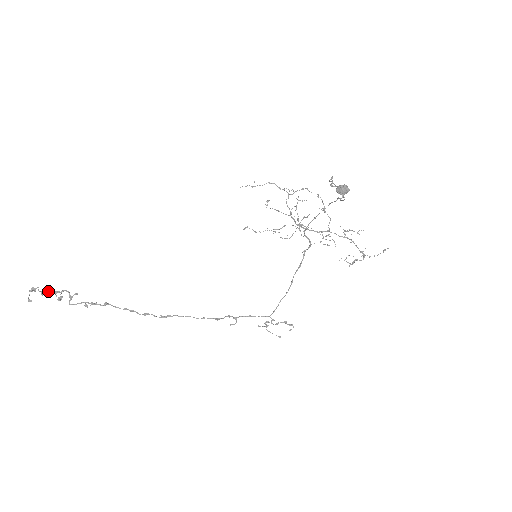
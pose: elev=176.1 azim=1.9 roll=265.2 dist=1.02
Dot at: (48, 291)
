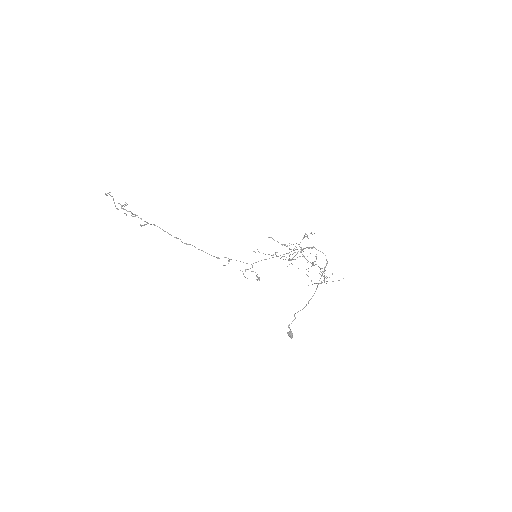
Dot at: occluded
